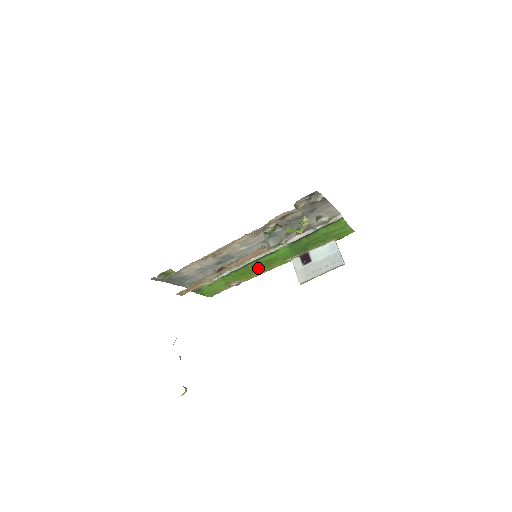
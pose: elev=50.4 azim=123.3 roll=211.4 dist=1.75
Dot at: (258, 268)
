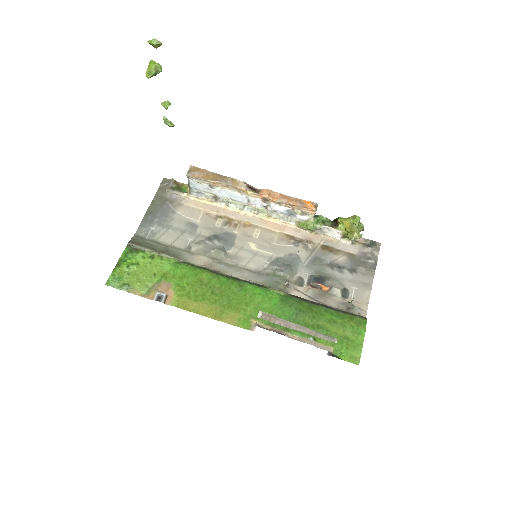
Dot at: (216, 296)
